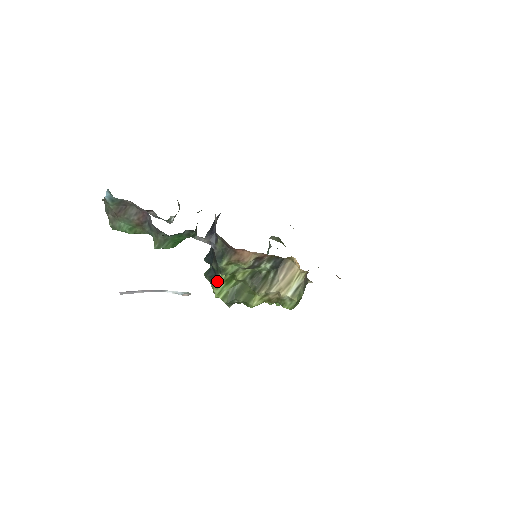
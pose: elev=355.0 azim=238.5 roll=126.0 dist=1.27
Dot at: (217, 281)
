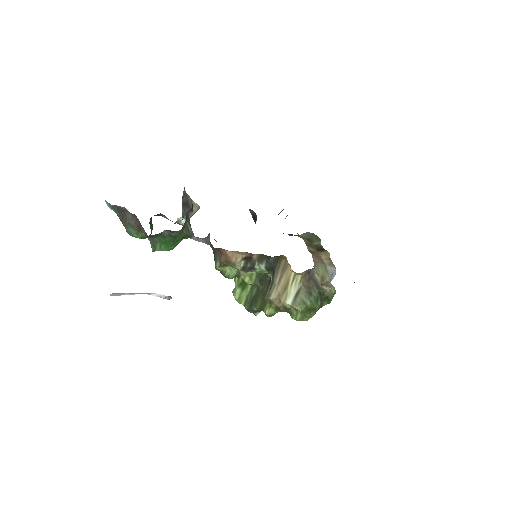
Dot at: occluded
